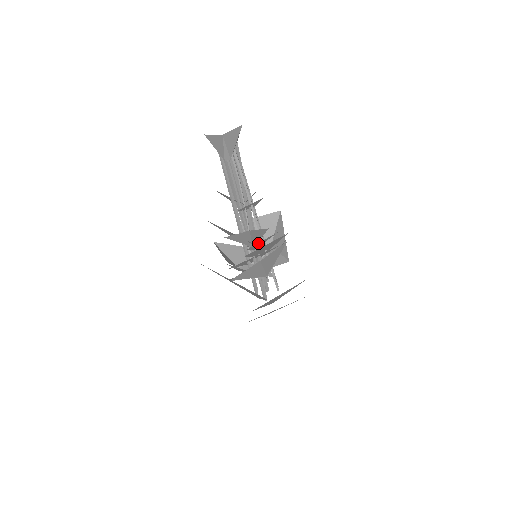
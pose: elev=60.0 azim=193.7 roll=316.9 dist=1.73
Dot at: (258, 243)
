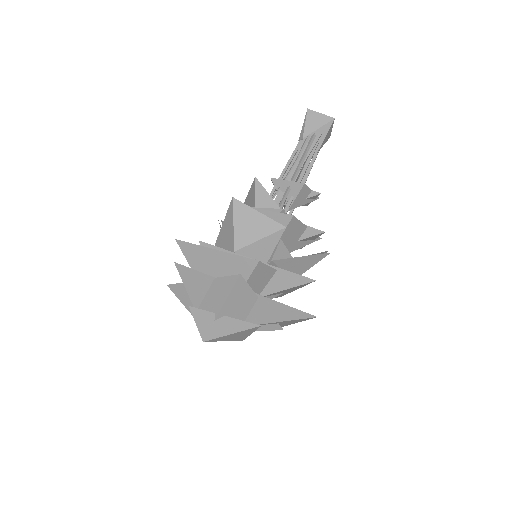
Dot at: occluded
